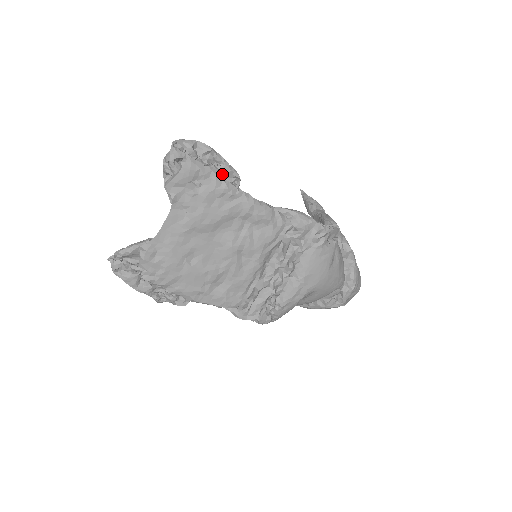
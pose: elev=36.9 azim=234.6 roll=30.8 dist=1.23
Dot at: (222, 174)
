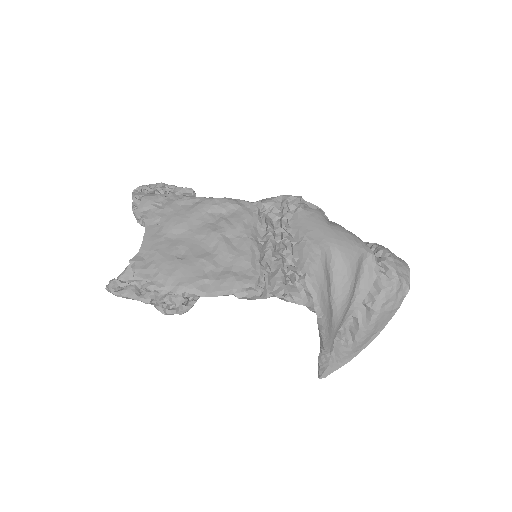
Dot at: (177, 192)
